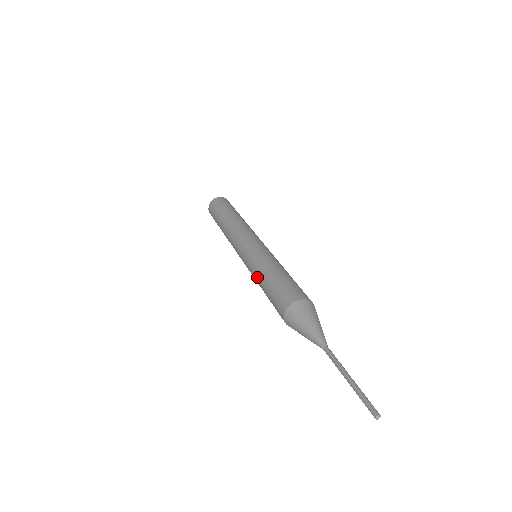
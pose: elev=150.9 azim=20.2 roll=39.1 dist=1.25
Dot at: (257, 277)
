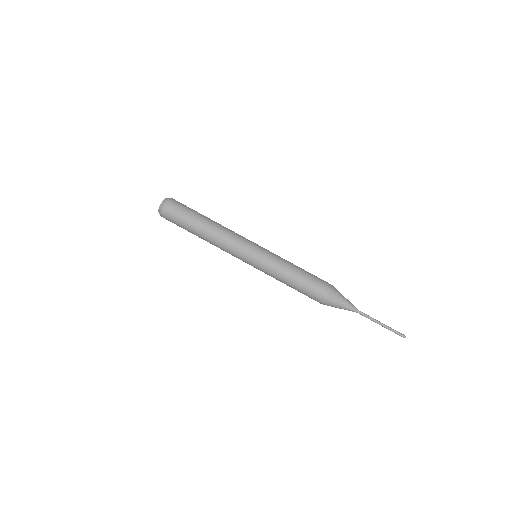
Dot at: occluded
